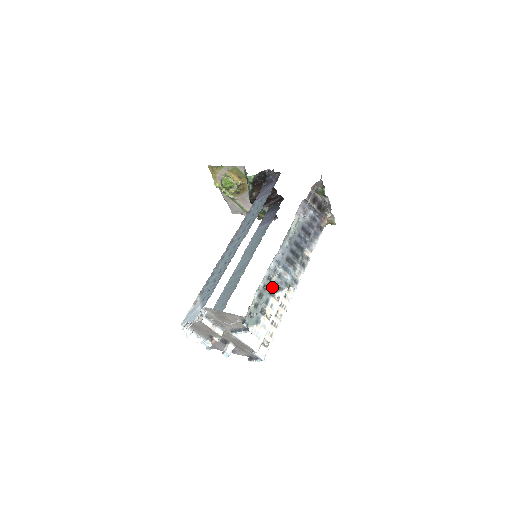
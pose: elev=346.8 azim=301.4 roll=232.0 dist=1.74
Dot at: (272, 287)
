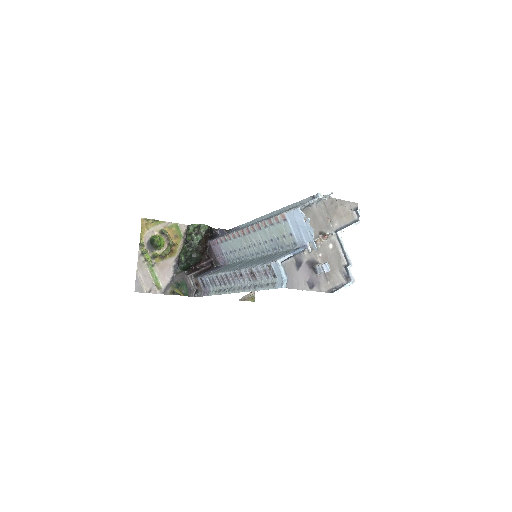
Dot at: occluded
